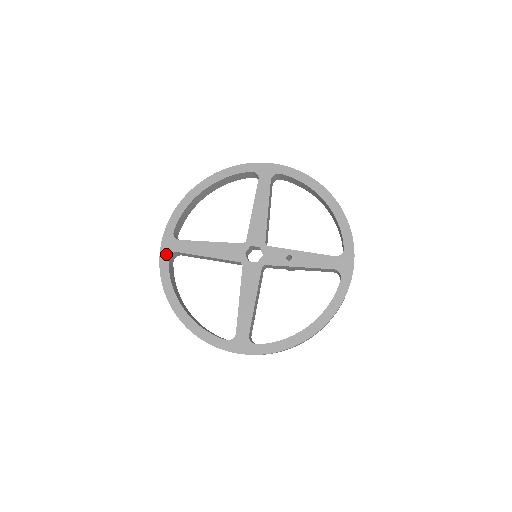
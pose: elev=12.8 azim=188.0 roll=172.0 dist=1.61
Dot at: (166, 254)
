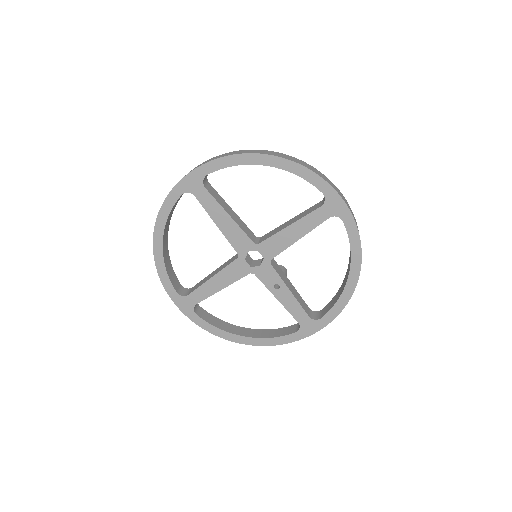
Dot at: (183, 188)
